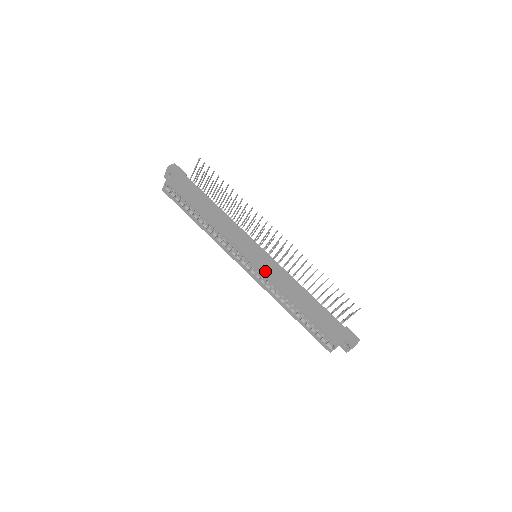
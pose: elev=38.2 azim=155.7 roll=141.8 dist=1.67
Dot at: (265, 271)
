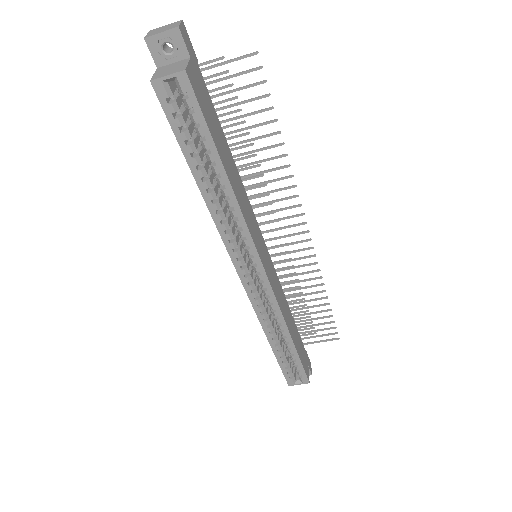
Dot at: (274, 289)
